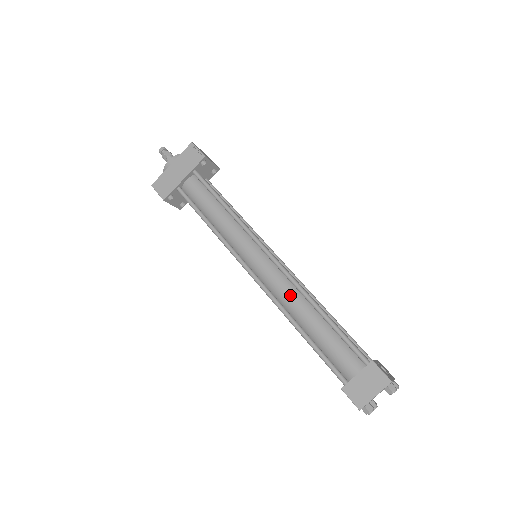
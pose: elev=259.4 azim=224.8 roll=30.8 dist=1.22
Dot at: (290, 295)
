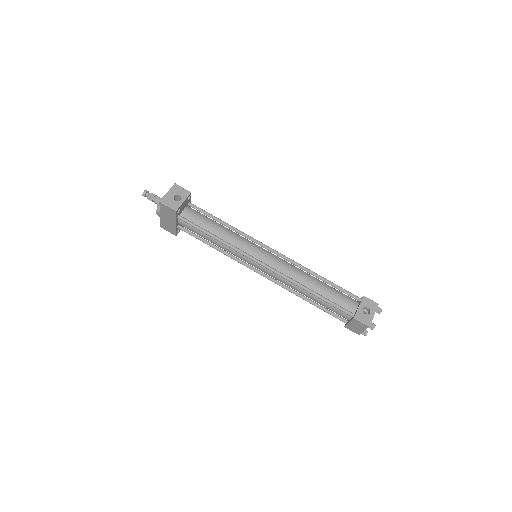
Dot at: (289, 285)
